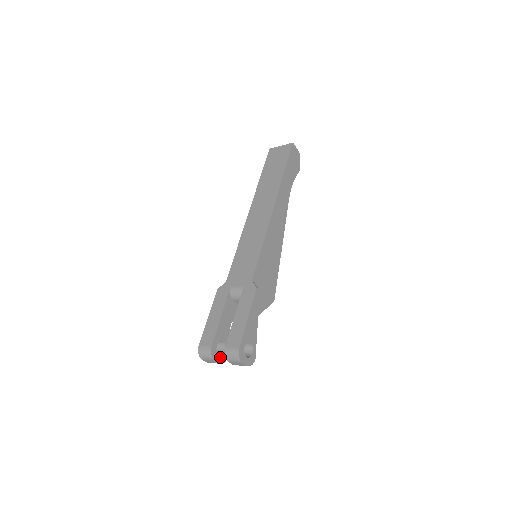
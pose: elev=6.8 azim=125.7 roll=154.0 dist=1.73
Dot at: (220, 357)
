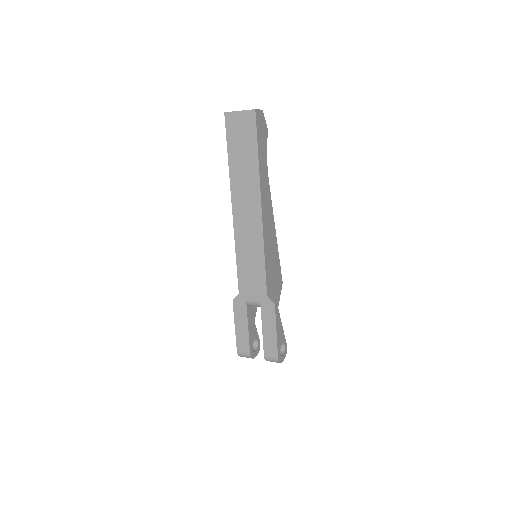
Dot at: (256, 351)
